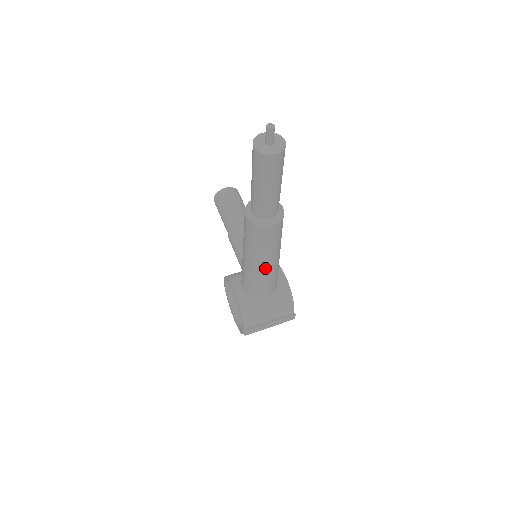
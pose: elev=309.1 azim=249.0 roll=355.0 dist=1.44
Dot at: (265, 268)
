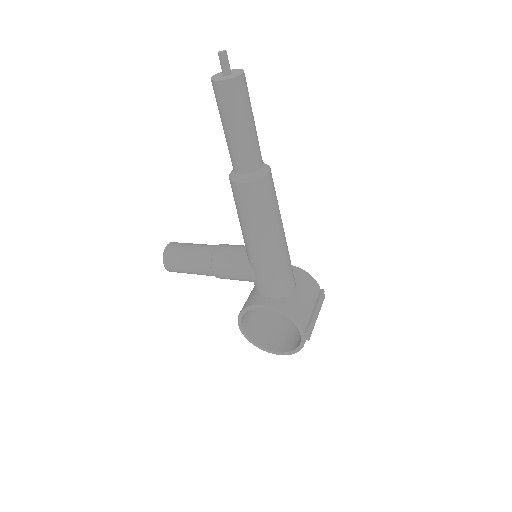
Dot at: (282, 240)
